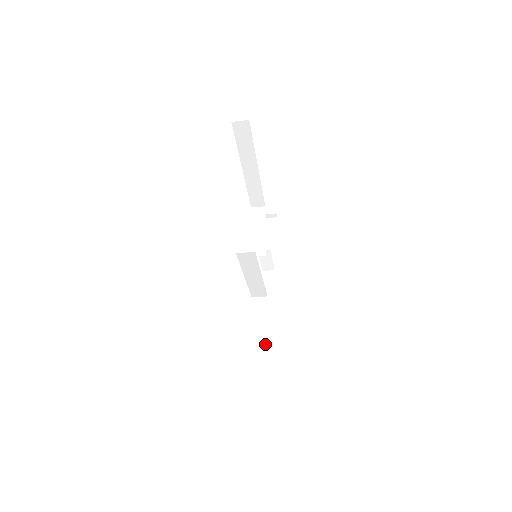
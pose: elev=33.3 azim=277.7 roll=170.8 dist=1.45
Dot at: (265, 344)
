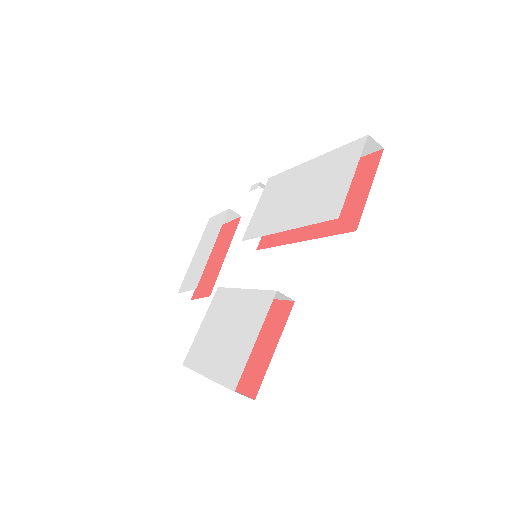
Dot at: occluded
